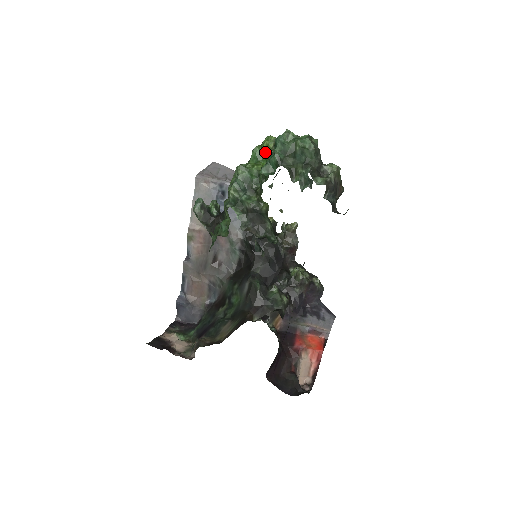
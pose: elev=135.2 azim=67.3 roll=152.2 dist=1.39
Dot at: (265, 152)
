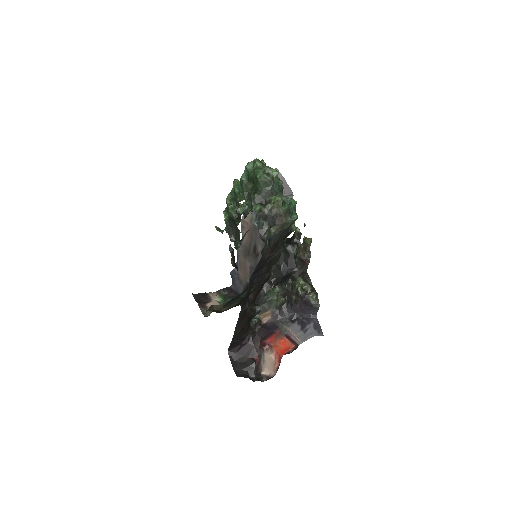
Dot at: occluded
